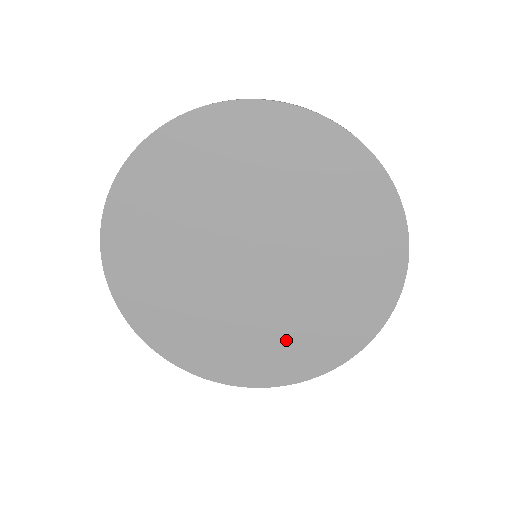
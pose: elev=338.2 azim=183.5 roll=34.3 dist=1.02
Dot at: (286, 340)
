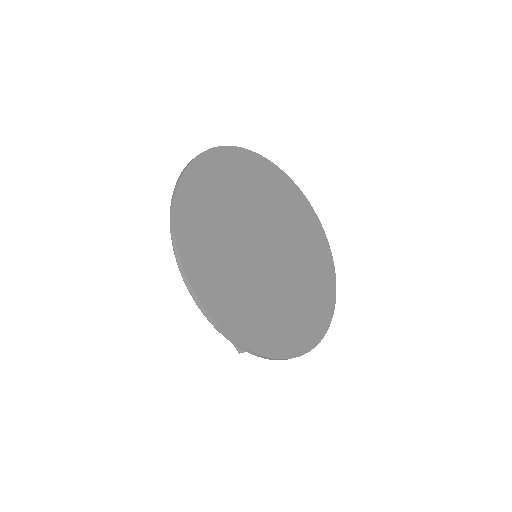
Dot at: (294, 312)
